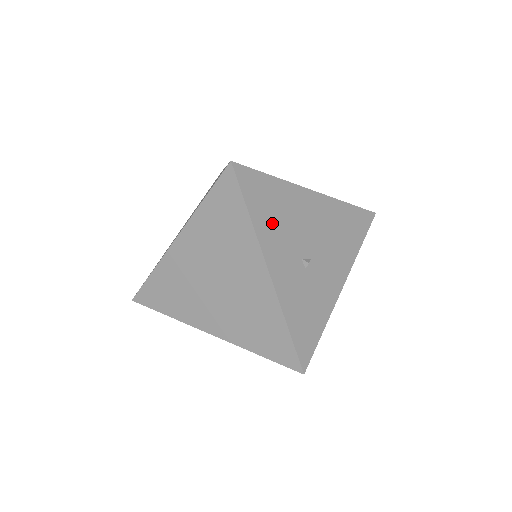
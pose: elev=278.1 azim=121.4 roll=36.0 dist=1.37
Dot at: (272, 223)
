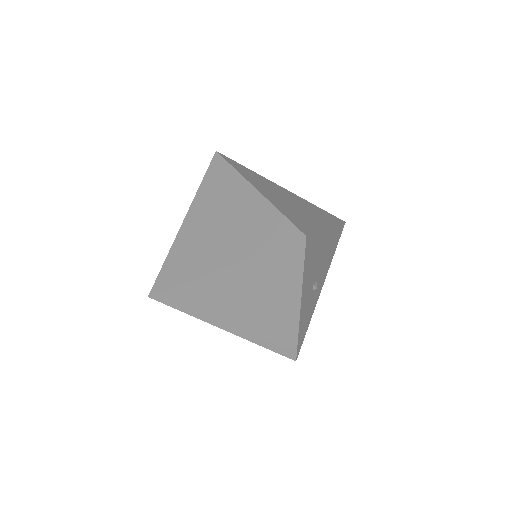
Dot at: (310, 270)
